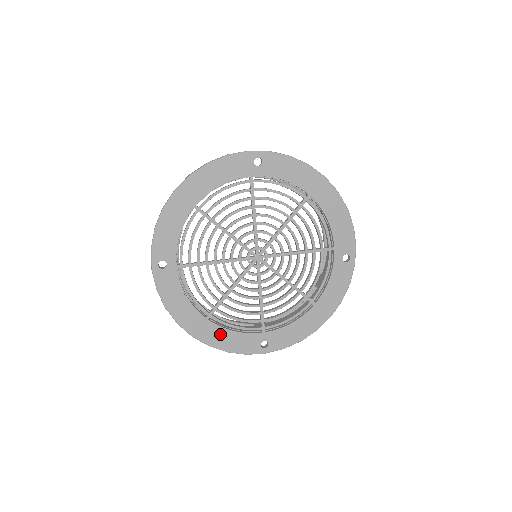
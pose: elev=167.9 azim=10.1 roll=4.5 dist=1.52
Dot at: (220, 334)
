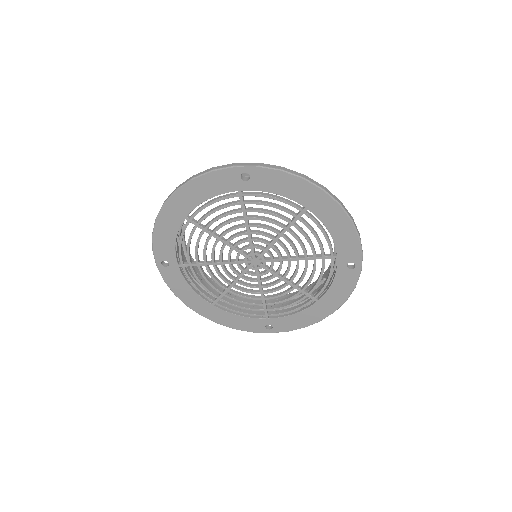
Dot at: (227, 316)
